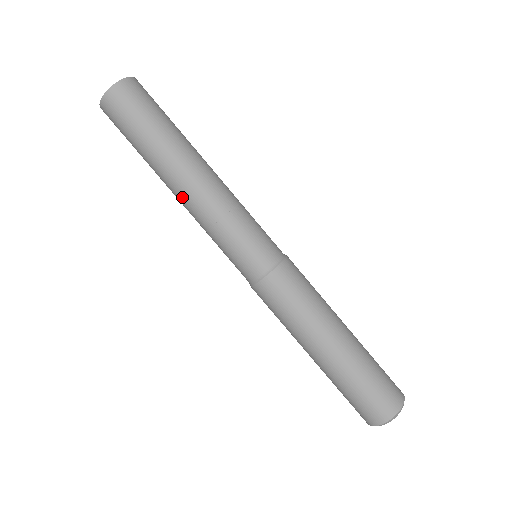
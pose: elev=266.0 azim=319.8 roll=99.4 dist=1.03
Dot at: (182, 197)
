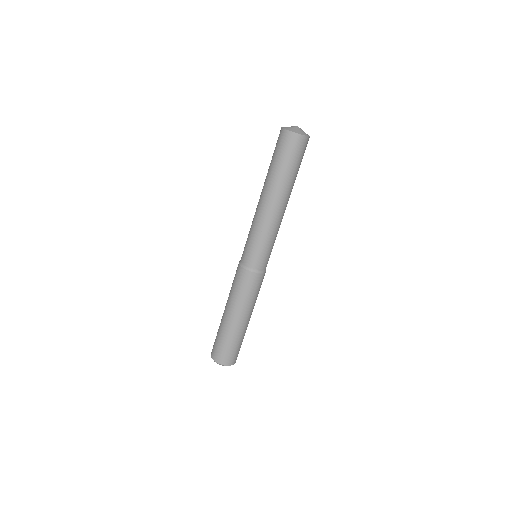
Dot at: (275, 209)
